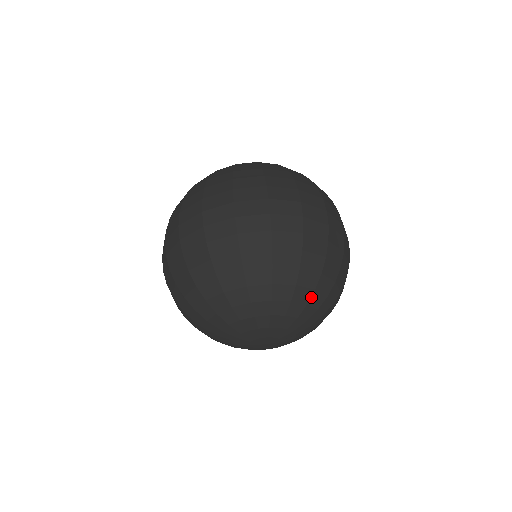
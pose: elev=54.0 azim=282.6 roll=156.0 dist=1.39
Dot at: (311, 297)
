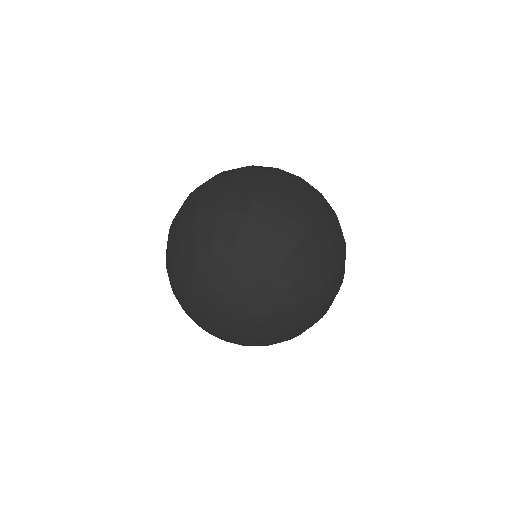
Dot at: (291, 307)
